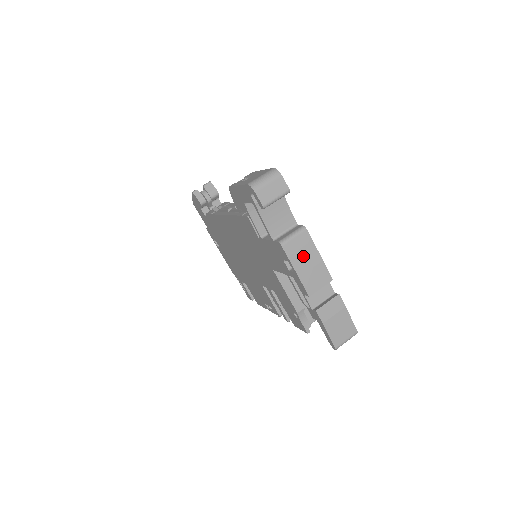
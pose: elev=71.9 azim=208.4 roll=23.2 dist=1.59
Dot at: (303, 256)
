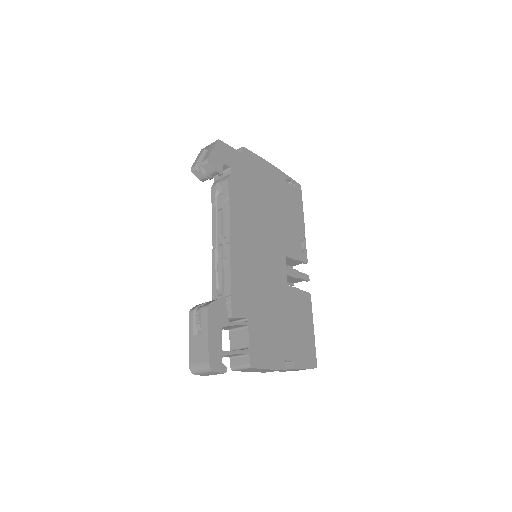
Dot at: (254, 370)
